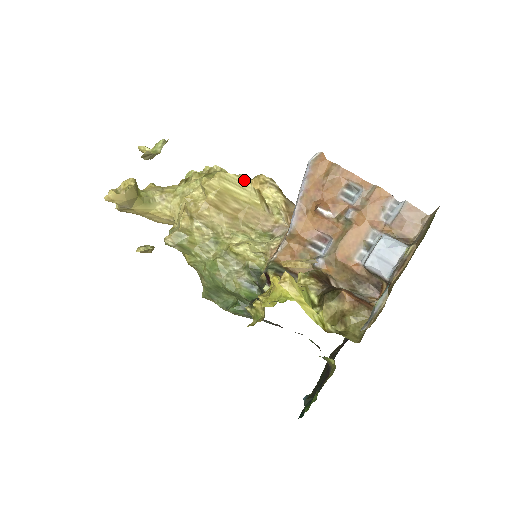
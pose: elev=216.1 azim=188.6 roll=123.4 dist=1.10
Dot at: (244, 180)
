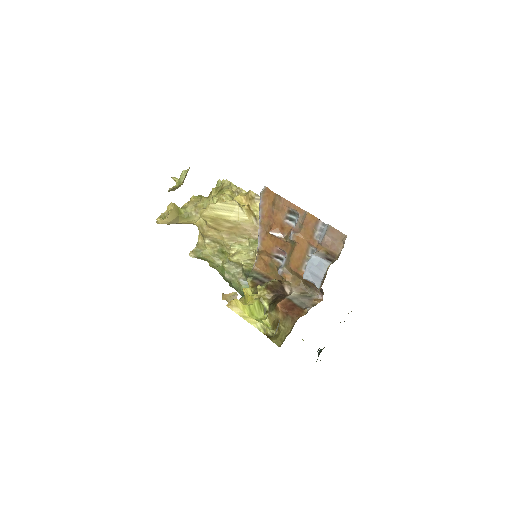
Dot at: (231, 204)
